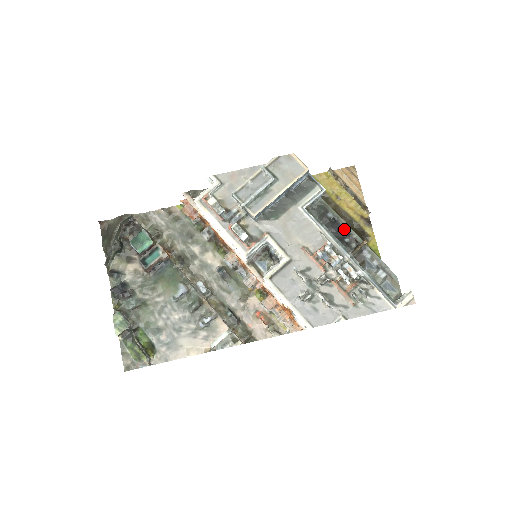
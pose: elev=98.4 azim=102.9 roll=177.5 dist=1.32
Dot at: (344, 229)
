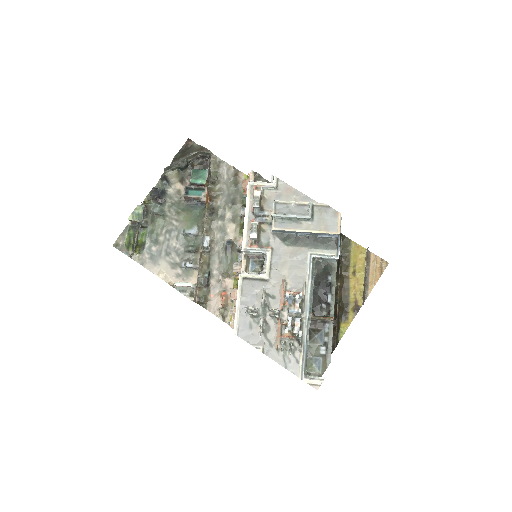
Dot at: (329, 296)
